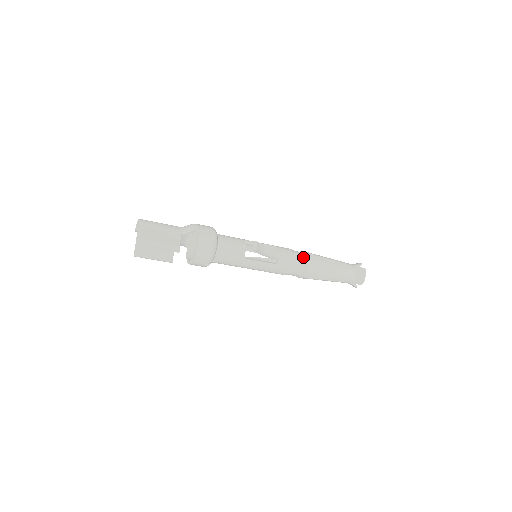
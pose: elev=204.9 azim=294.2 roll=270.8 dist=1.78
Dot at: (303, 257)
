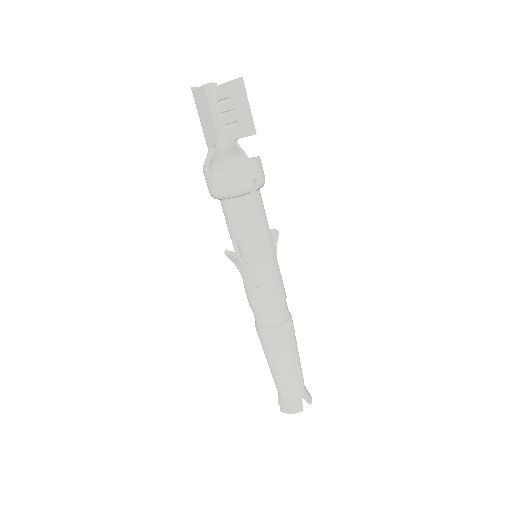
Dot at: occluded
